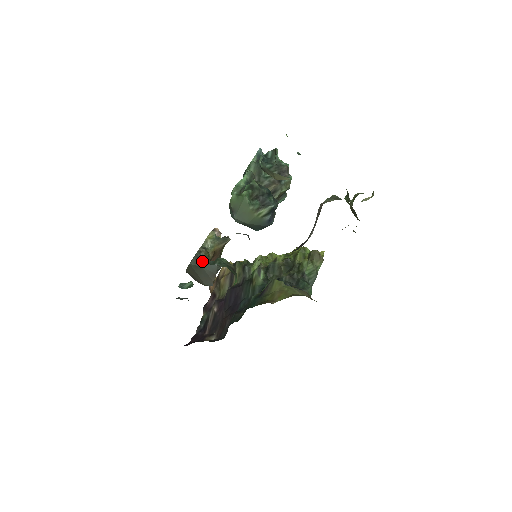
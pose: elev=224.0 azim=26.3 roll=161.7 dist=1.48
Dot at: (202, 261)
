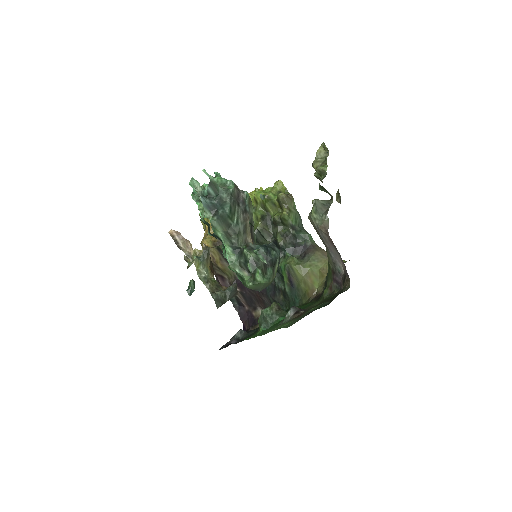
Dot at: (224, 298)
